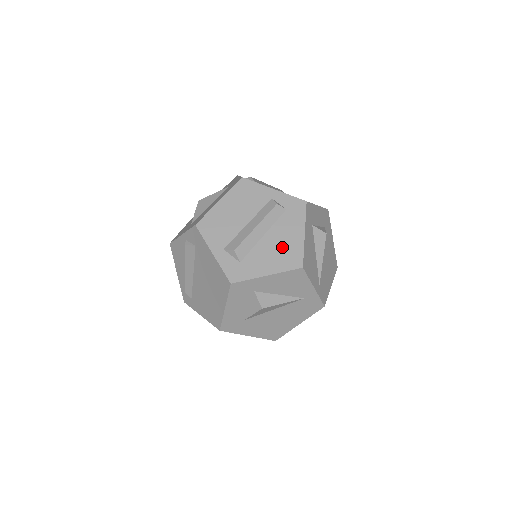
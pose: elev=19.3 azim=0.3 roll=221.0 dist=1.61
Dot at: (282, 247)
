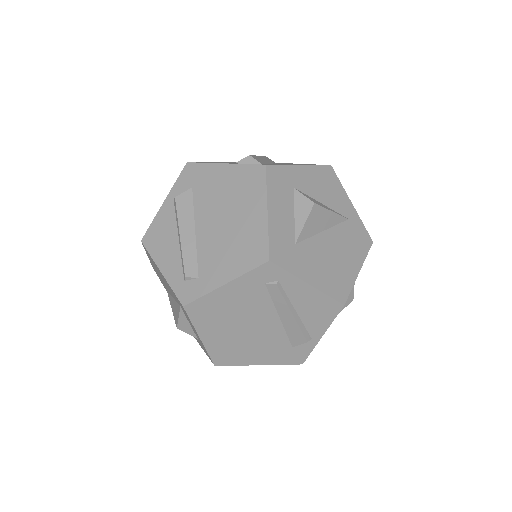
Dot at: occluded
